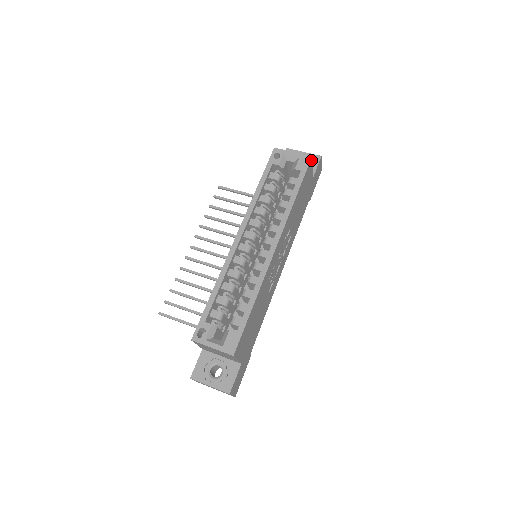
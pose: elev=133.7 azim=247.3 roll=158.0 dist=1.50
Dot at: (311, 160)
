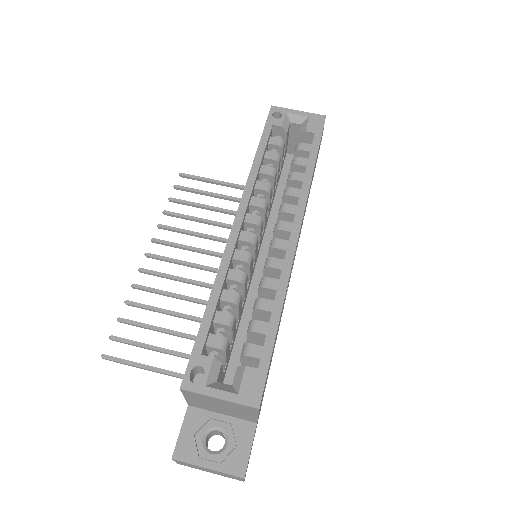
Dot at: (324, 121)
